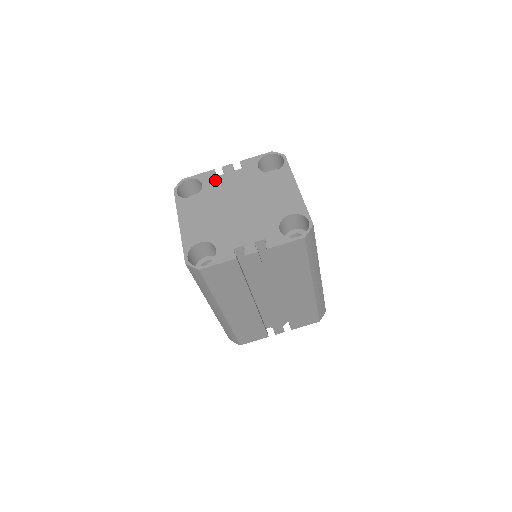
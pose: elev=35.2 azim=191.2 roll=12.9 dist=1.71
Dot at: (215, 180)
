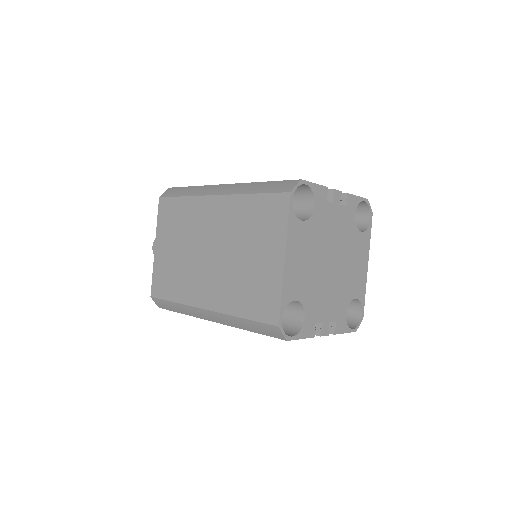
Dot at: (325, 208)
